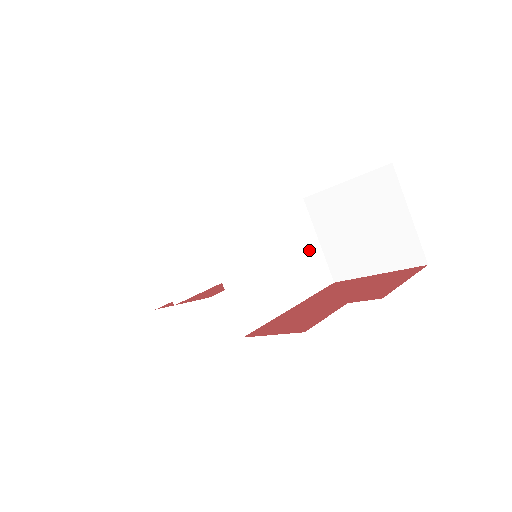
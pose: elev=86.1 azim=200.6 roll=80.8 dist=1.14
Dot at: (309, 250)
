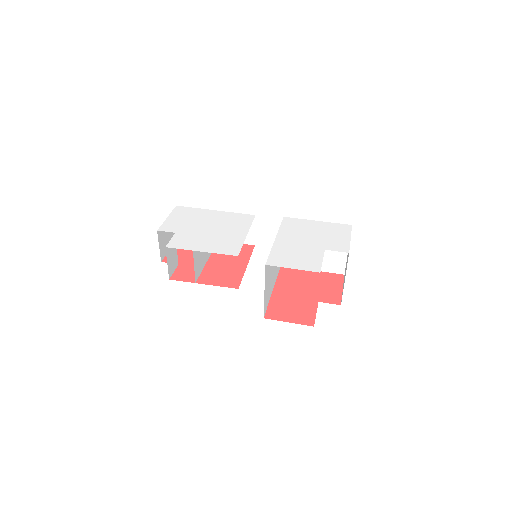
Dot at: occluded
